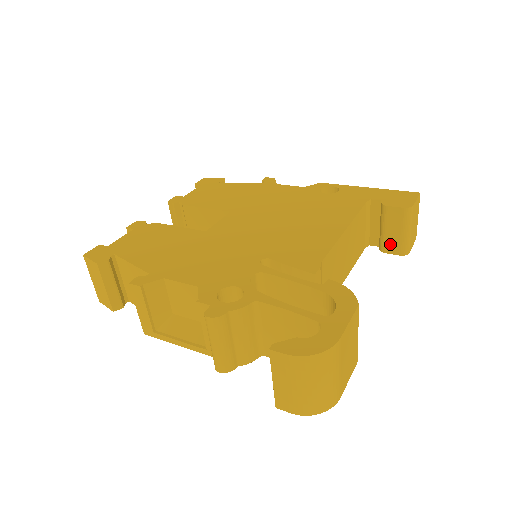
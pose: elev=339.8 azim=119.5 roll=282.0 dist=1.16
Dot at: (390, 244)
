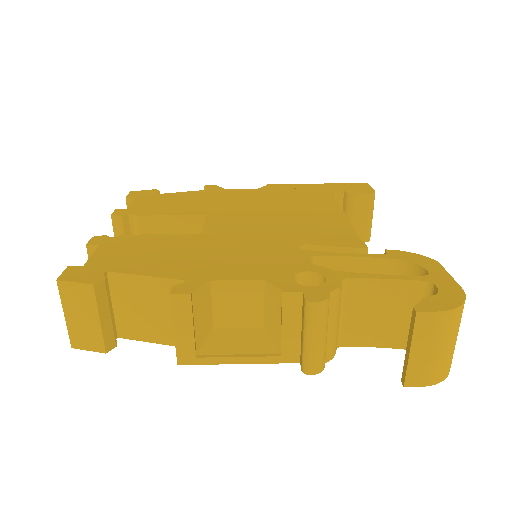
Dot at: (356, 232)
